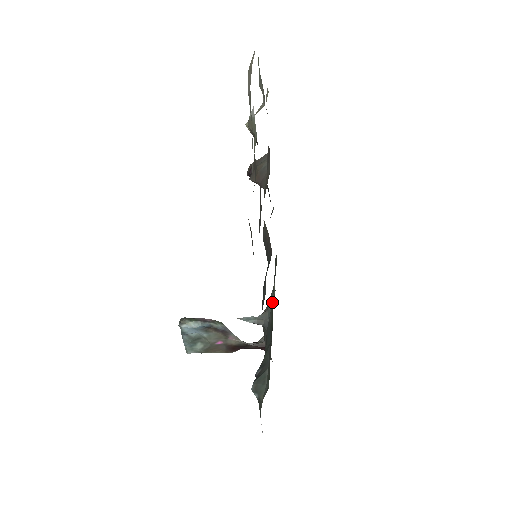
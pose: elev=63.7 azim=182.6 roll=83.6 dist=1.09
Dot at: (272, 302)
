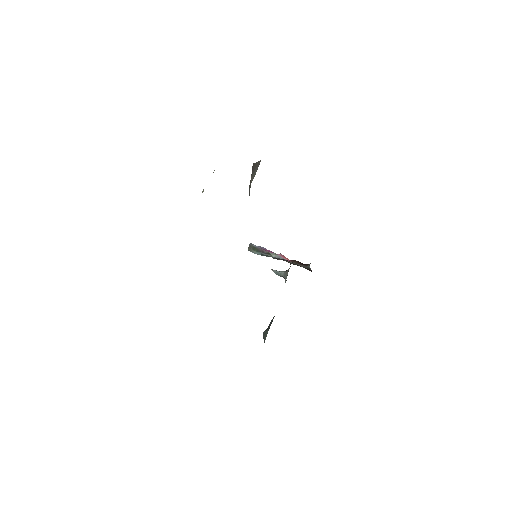
Dot at: occluded
